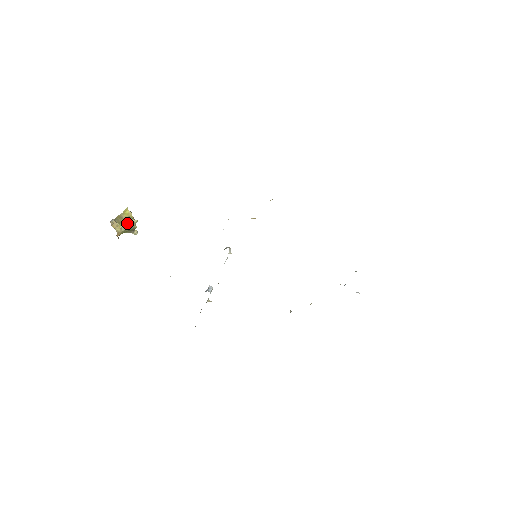
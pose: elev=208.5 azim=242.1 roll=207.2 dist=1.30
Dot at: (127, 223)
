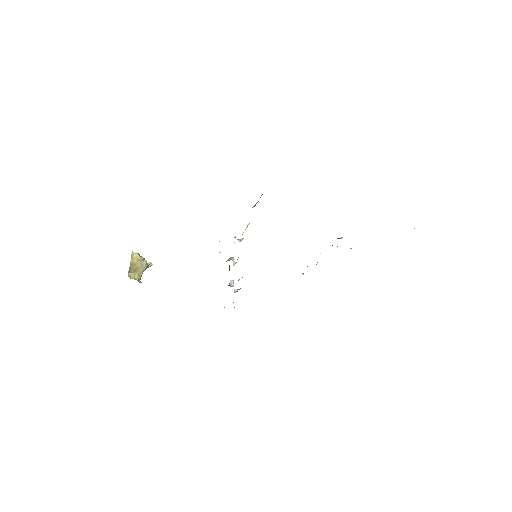
Dot at: (140, 267)
